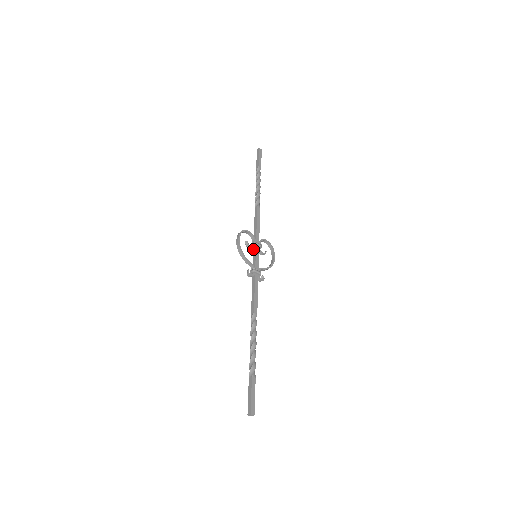
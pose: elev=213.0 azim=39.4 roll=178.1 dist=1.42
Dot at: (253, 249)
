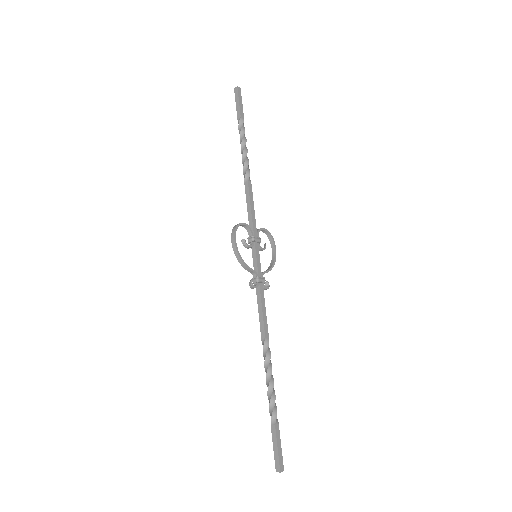
Dot at: (251, 246)
